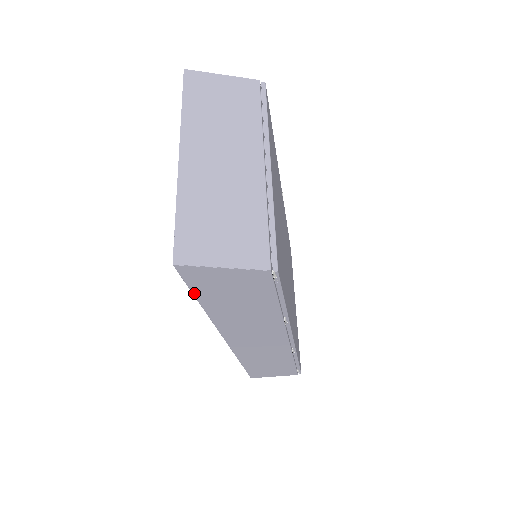
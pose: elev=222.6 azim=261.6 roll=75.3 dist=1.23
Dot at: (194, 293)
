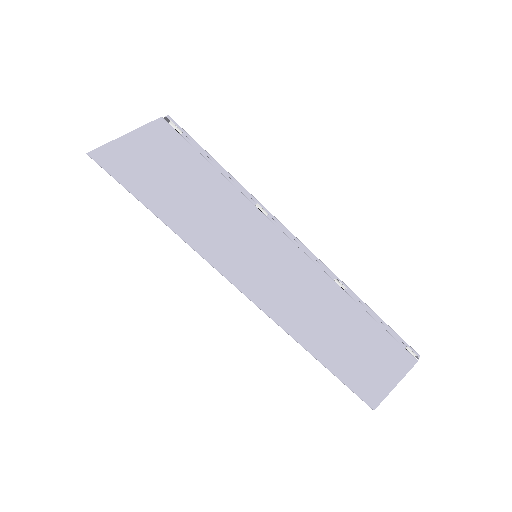
Dot at: (135, 195)
